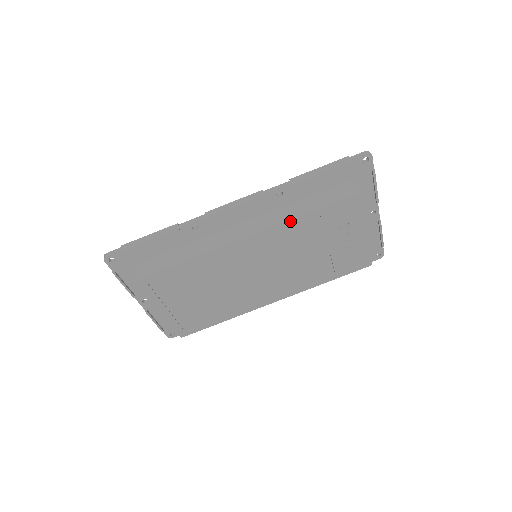
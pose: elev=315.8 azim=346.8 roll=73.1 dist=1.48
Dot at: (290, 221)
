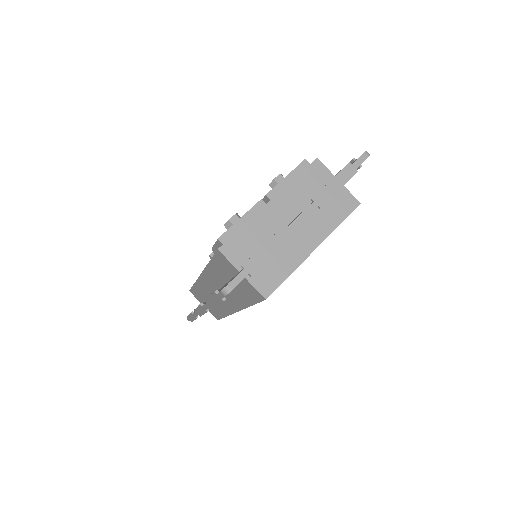
Dot at: occluded
